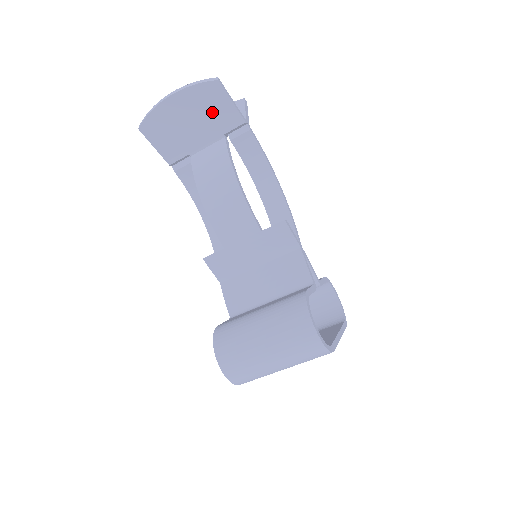
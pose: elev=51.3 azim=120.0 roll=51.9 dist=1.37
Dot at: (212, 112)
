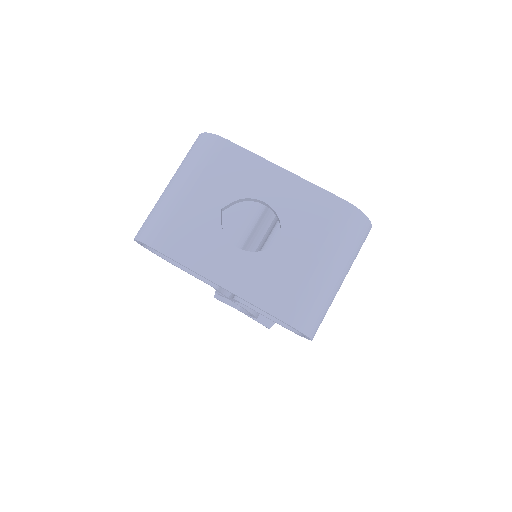
Dot at: occluded
